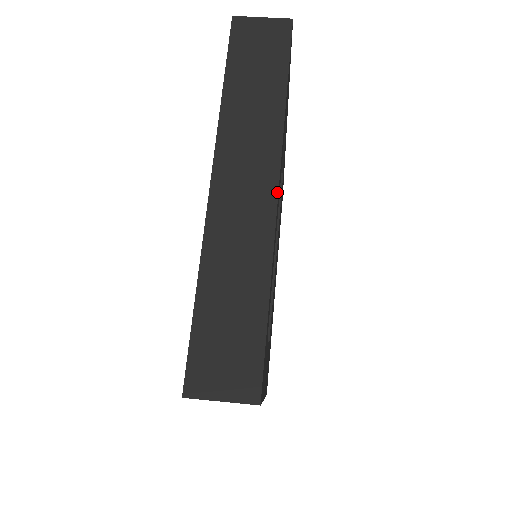
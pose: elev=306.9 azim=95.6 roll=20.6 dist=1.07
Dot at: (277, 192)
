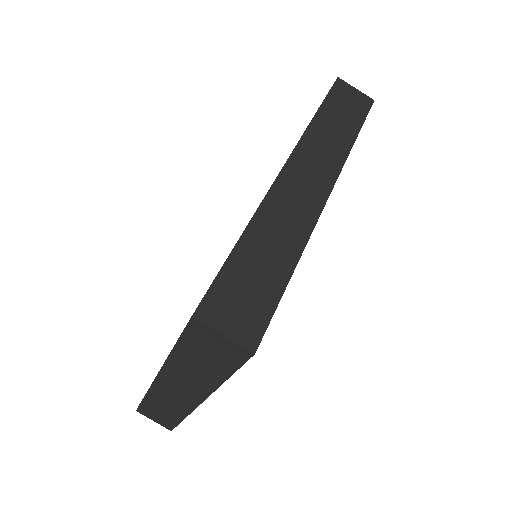
Dot at: (199, 404)
